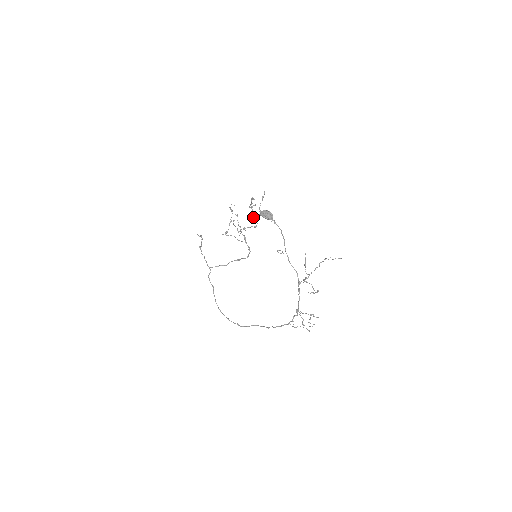
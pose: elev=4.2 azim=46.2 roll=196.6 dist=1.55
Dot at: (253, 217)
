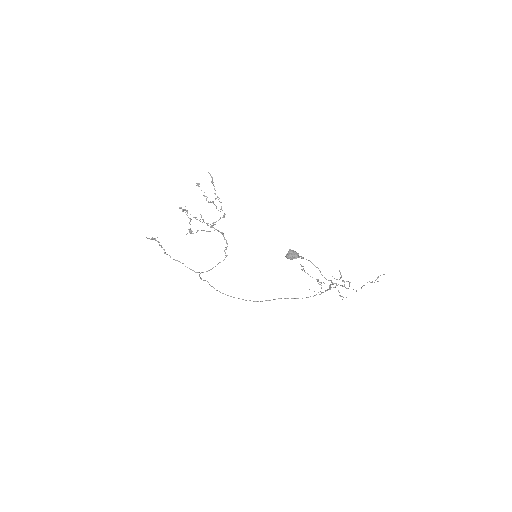
Dot at: occluded
